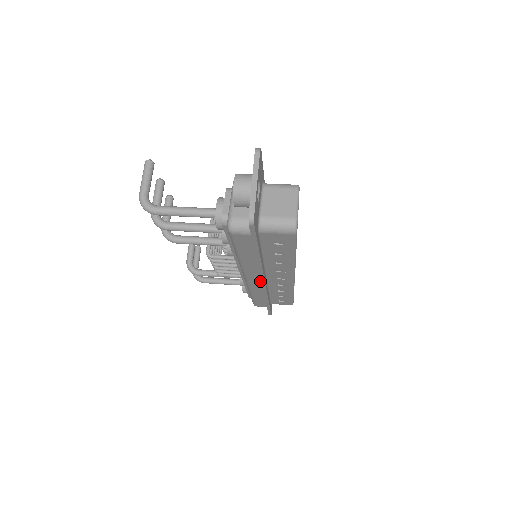
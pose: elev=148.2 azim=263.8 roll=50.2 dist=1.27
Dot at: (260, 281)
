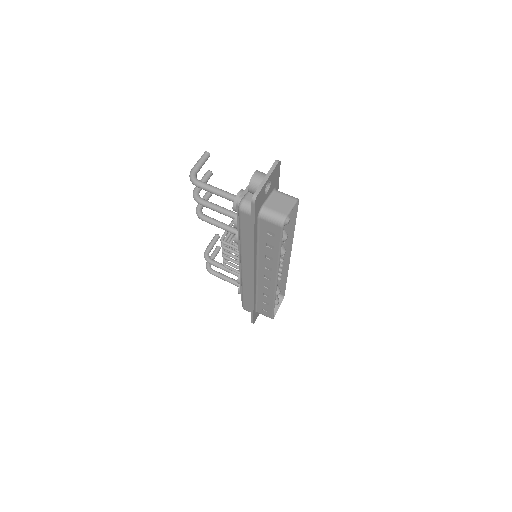
Dot at: occluded
